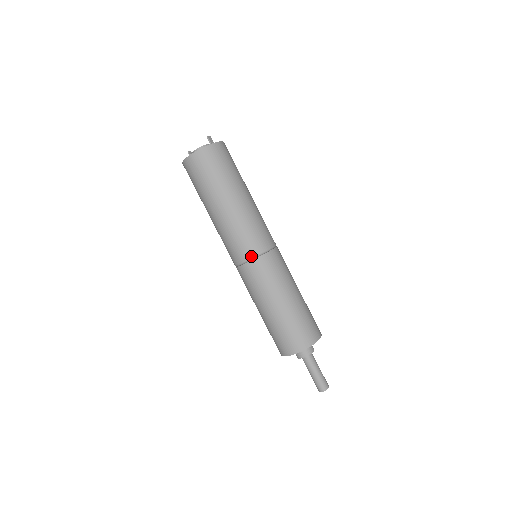
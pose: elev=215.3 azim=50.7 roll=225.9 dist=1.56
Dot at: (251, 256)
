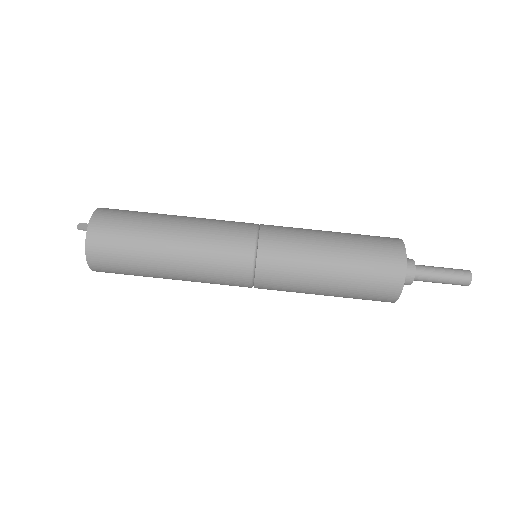
Dot at: (249, 272)
